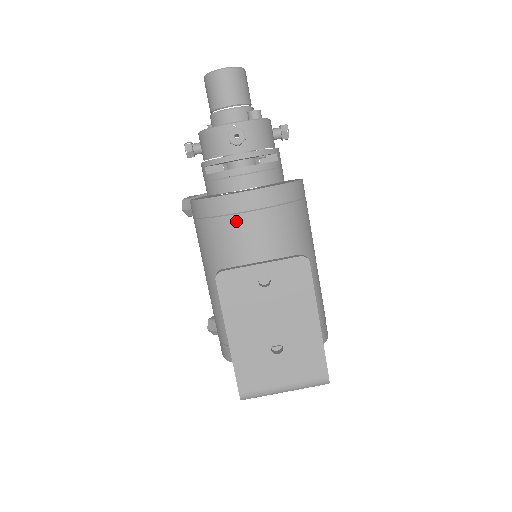
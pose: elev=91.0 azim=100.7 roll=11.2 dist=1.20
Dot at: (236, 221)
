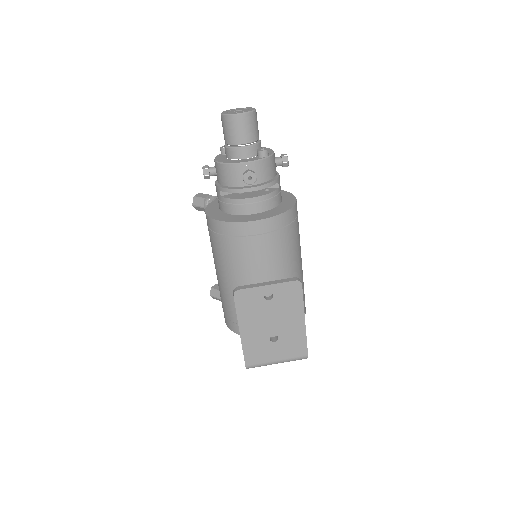
Dot at: (246, 241)
